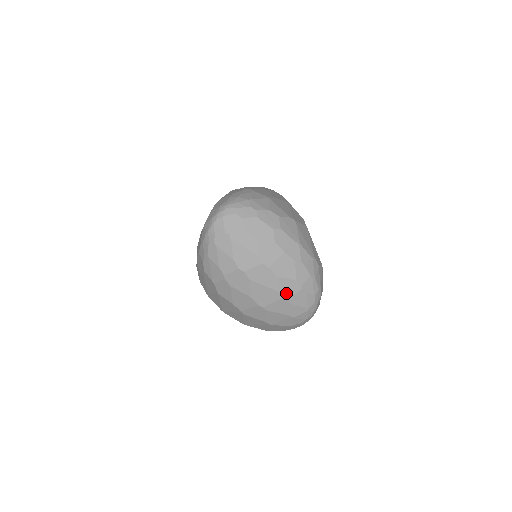
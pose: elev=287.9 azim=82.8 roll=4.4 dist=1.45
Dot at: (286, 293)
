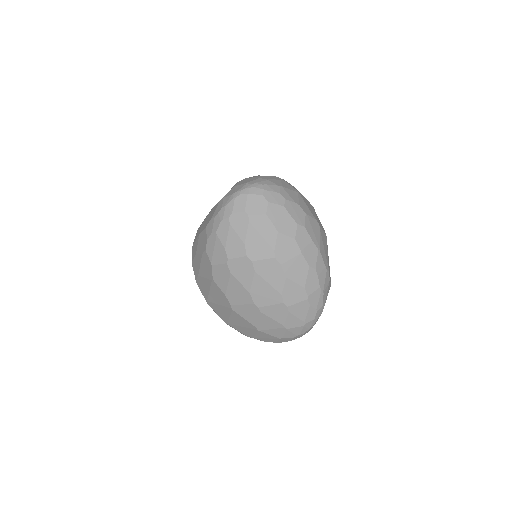
Dot at: (289, 299)
